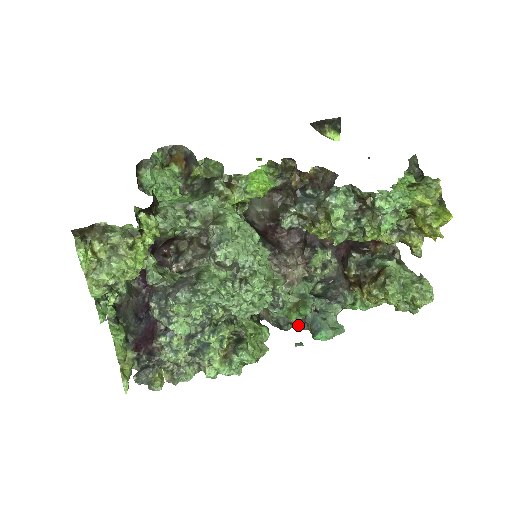
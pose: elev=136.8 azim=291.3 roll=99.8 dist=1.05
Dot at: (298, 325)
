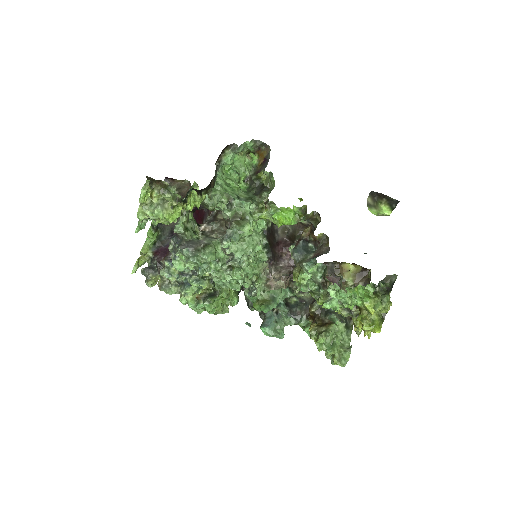
Dot at: (260, 312)
